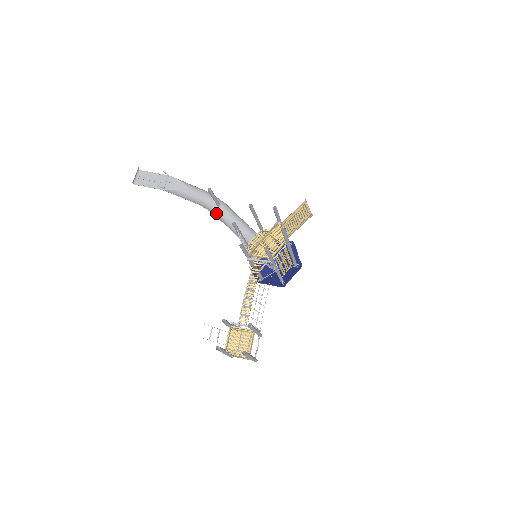
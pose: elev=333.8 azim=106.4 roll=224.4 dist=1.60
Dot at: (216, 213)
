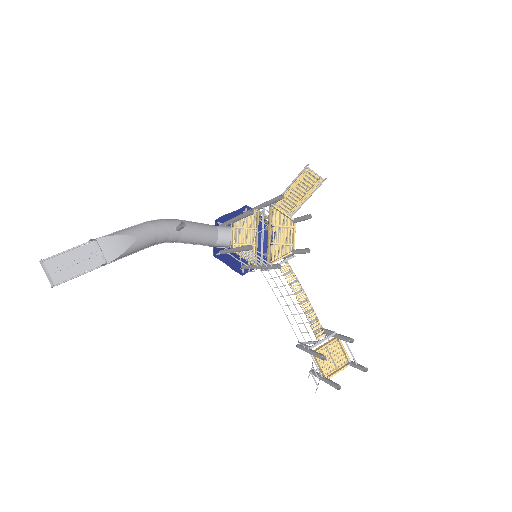
Dot at: (176, 240)
